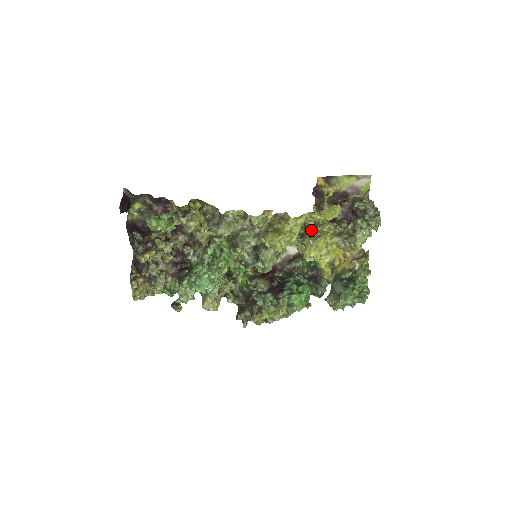
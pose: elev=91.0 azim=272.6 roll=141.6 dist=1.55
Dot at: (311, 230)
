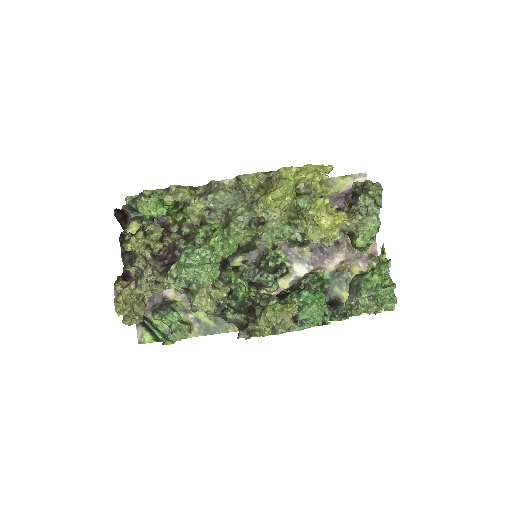
Dot at: occluded
